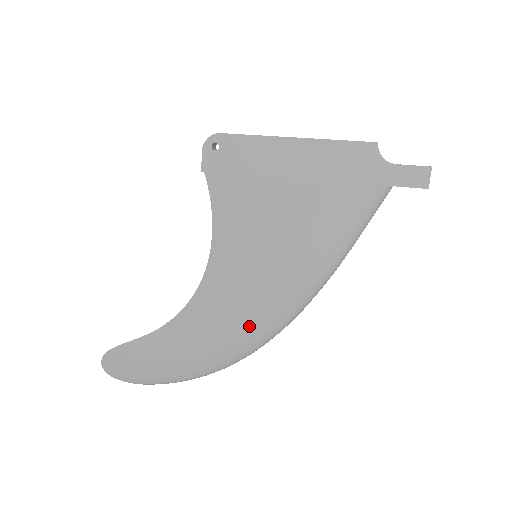
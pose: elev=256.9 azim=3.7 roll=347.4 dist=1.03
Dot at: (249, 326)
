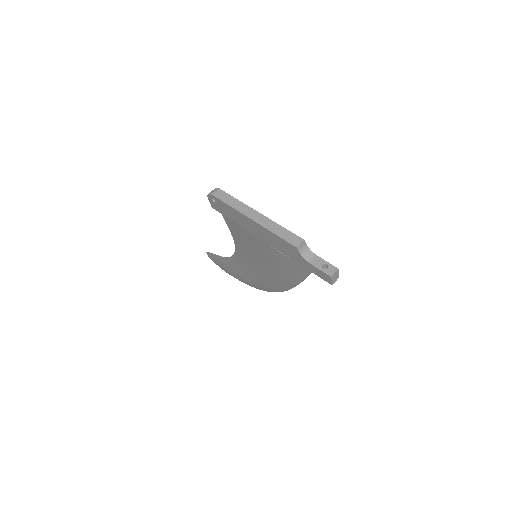
Dot at: (262, 283)
